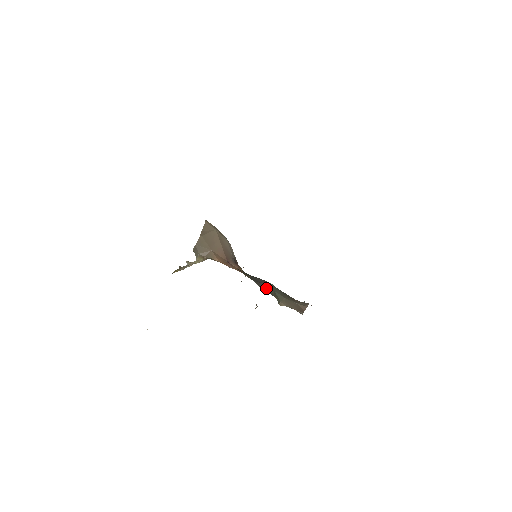
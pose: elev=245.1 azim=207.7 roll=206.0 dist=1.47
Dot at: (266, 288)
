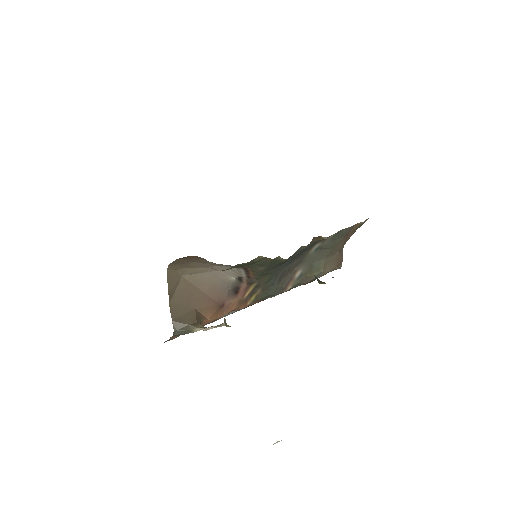
Dot at: (295, 276)
